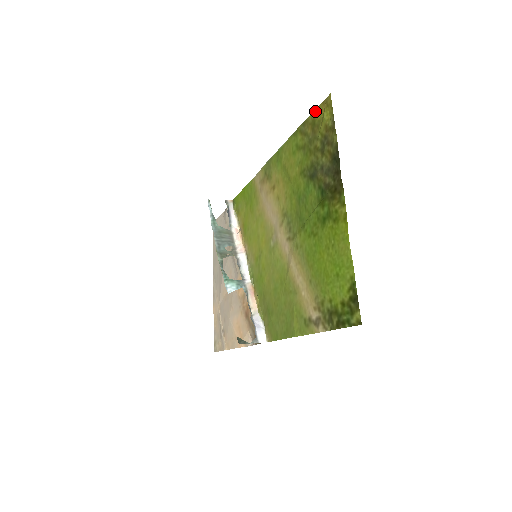
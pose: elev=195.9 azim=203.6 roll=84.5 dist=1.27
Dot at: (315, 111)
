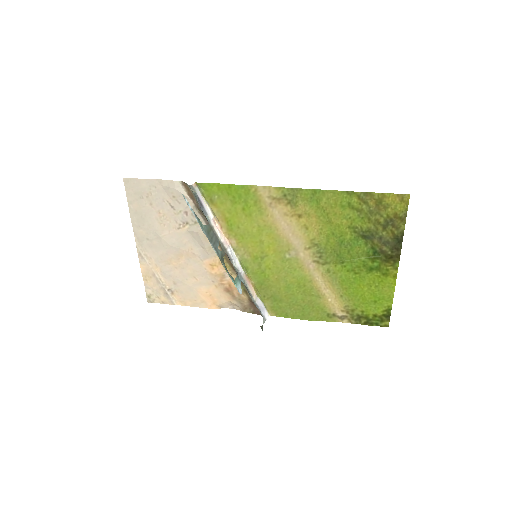
Dot at: (385, 194)
